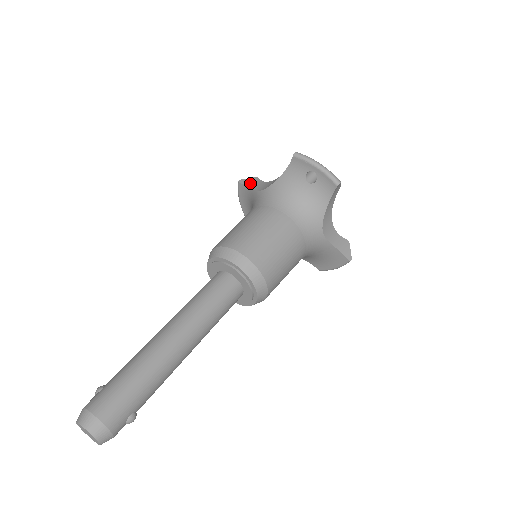
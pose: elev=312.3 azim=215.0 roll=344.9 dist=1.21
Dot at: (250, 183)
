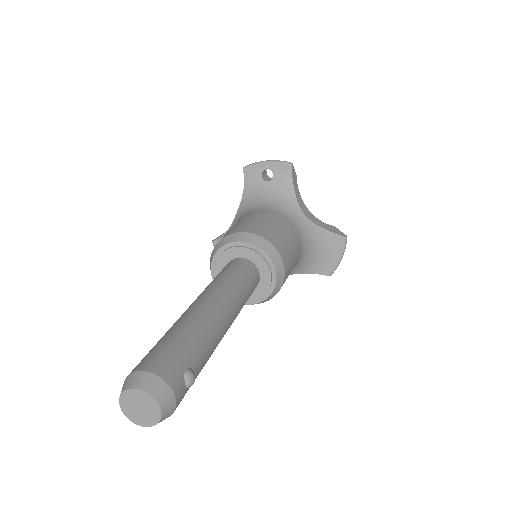
Dot at: occluded
